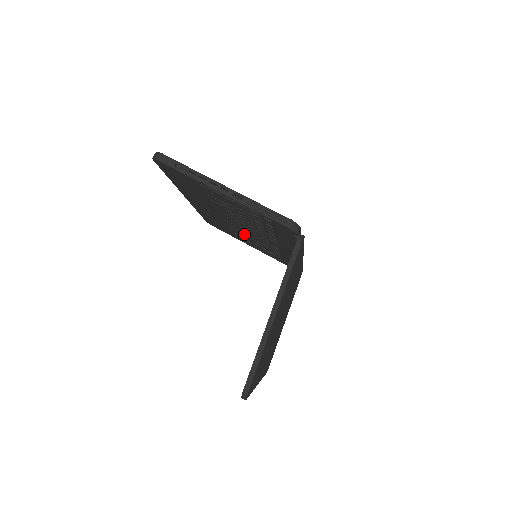
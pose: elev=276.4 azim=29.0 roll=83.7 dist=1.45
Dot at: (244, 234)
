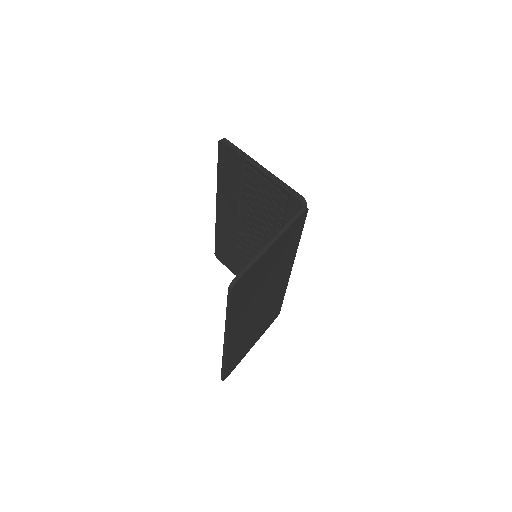
Dot at: (247, 254)
